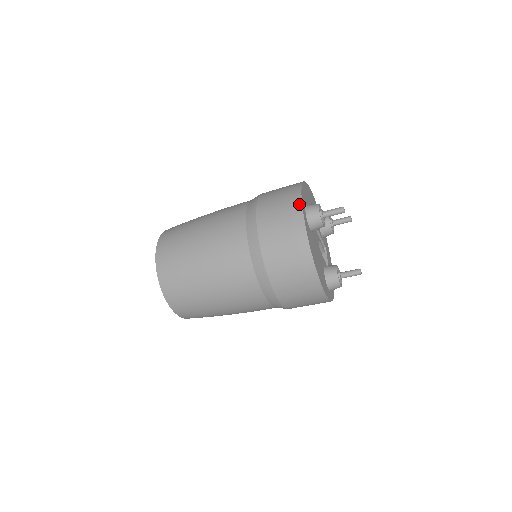
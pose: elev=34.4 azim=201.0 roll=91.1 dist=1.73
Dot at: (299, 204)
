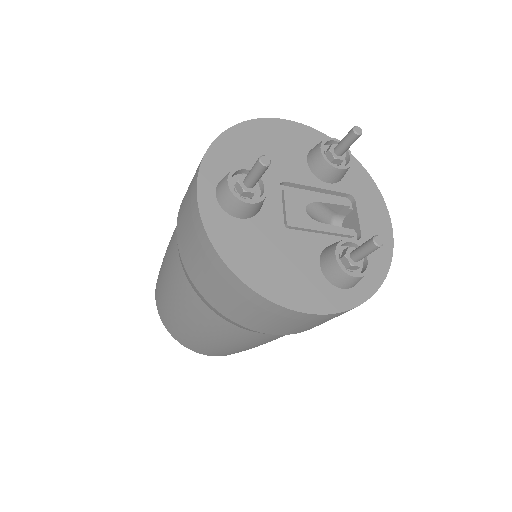
Dot at: (194, 193)
